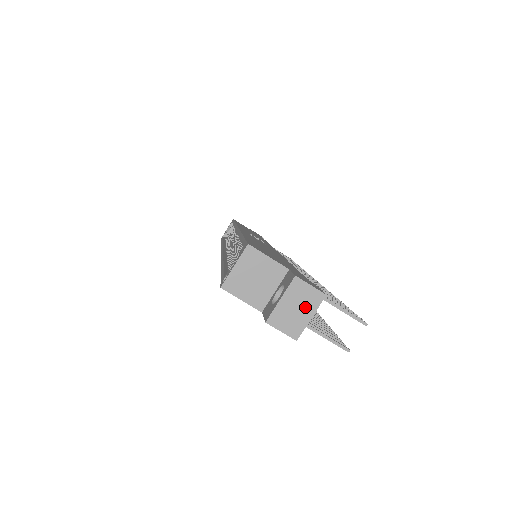
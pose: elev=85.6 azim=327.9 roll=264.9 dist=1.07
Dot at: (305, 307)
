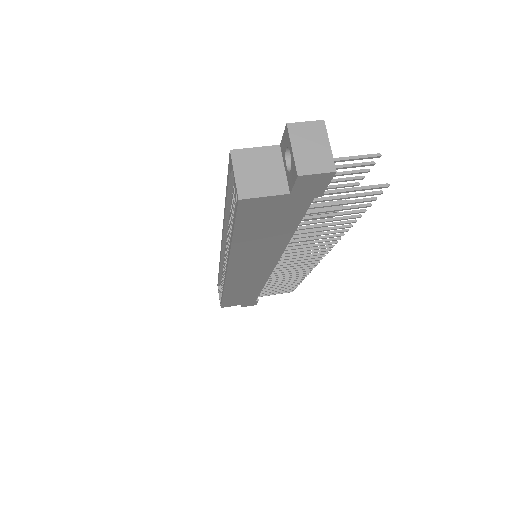
Dot at: (317, 141)
